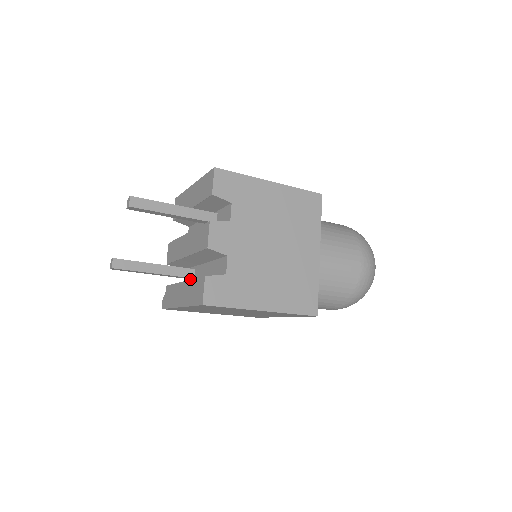
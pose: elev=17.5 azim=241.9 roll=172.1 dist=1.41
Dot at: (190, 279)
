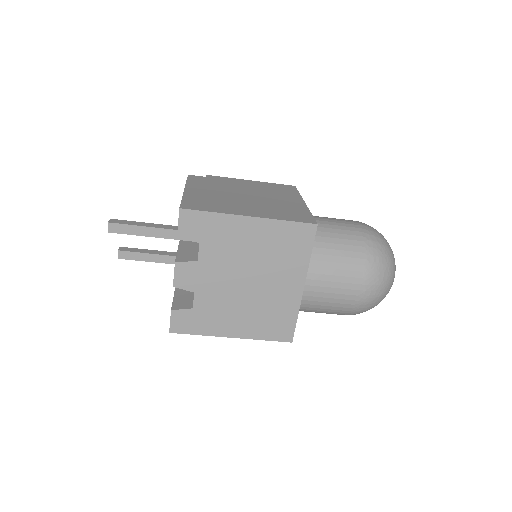
Dot at: occluded
